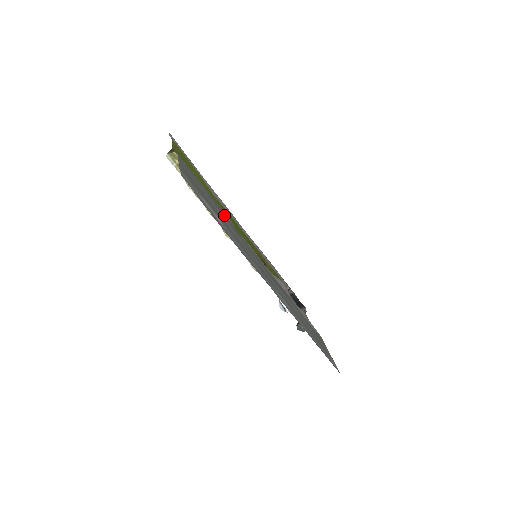
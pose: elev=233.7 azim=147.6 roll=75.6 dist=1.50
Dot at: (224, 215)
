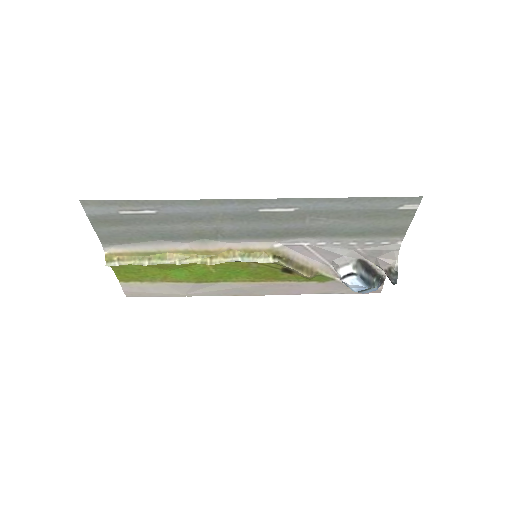
Dot at: (175, 237)
